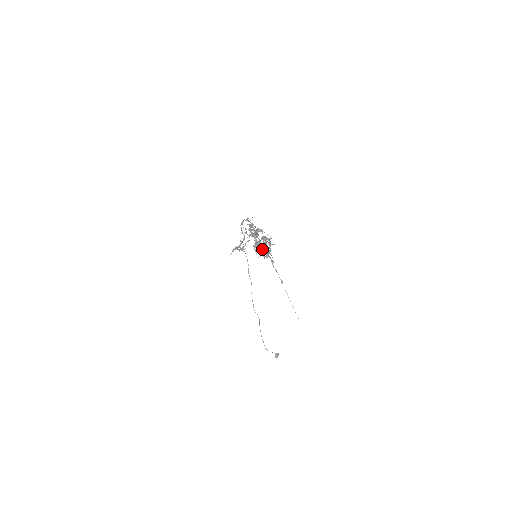
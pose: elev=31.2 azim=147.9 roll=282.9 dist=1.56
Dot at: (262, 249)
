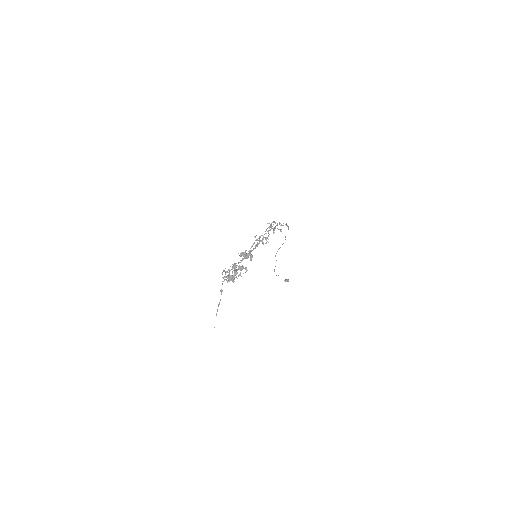
Dot at: occluded
